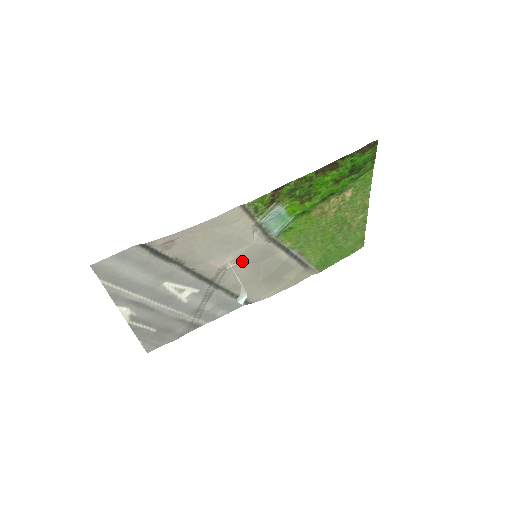
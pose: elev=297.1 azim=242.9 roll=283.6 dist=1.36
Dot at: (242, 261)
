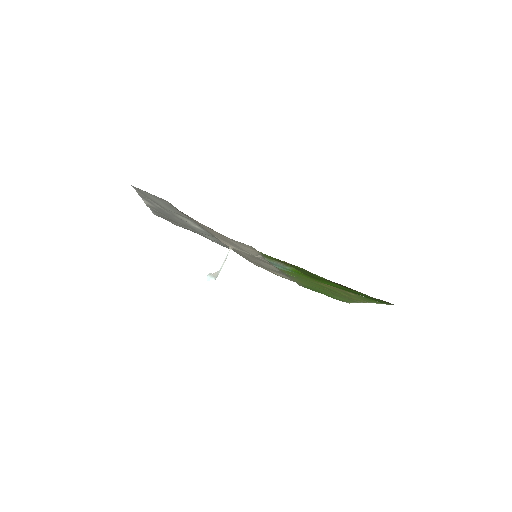
Dot at: (242, 252)
